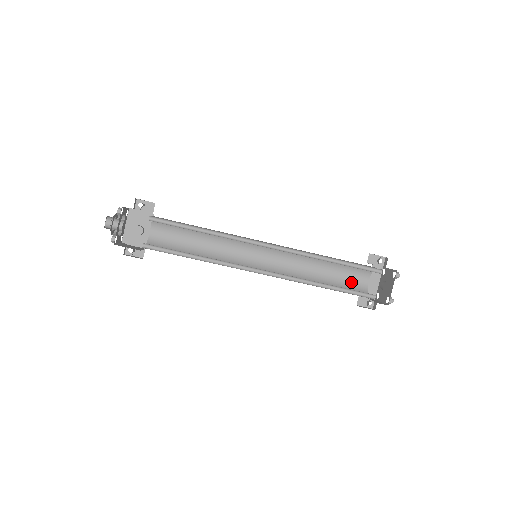
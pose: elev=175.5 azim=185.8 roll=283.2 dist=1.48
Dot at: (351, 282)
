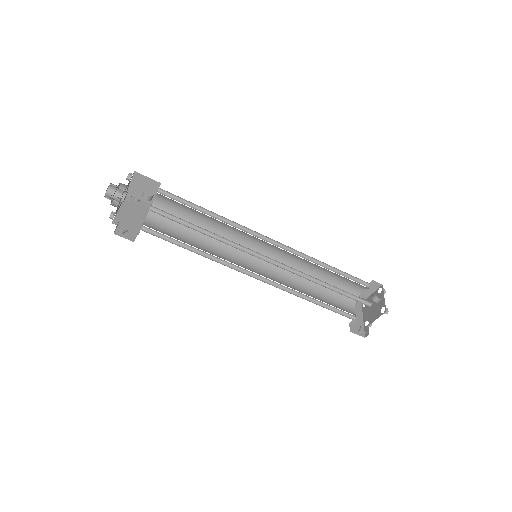
Dot at: (340, 307)
